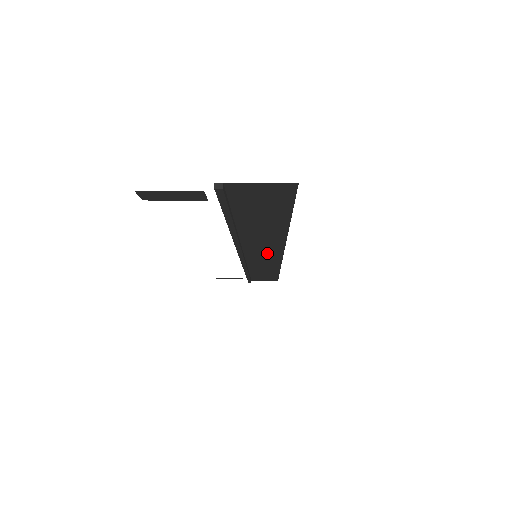
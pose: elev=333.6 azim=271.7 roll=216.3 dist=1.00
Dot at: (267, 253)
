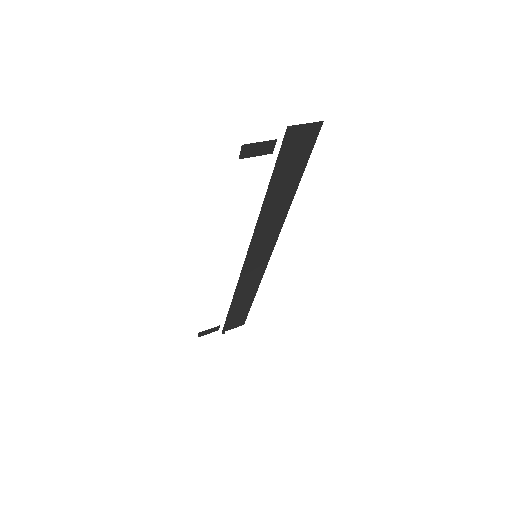
Dot at: (265, 248)
